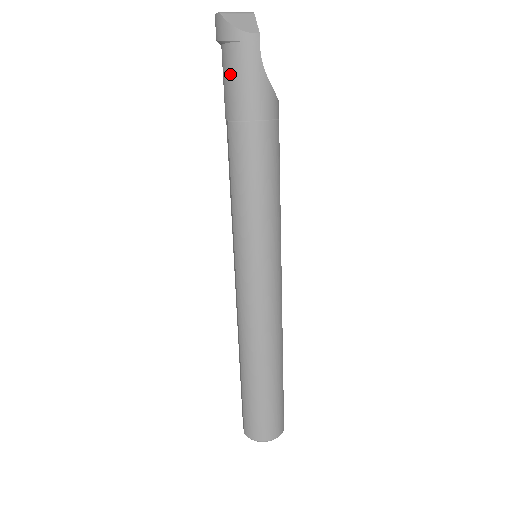
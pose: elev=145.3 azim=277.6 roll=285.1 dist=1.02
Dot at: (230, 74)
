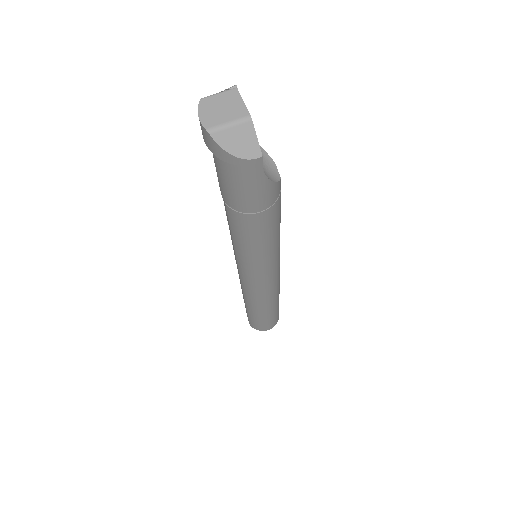
Dot at: (227, 181)
